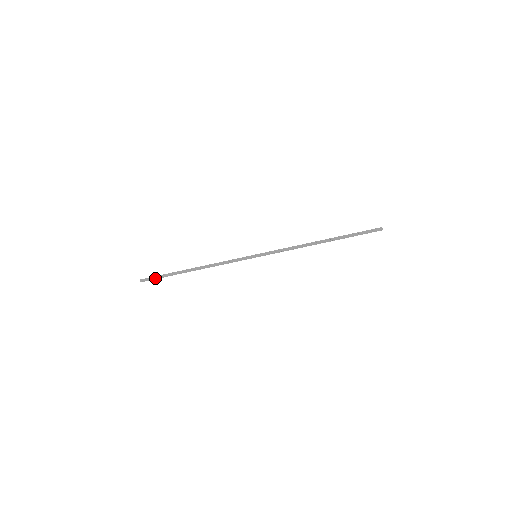
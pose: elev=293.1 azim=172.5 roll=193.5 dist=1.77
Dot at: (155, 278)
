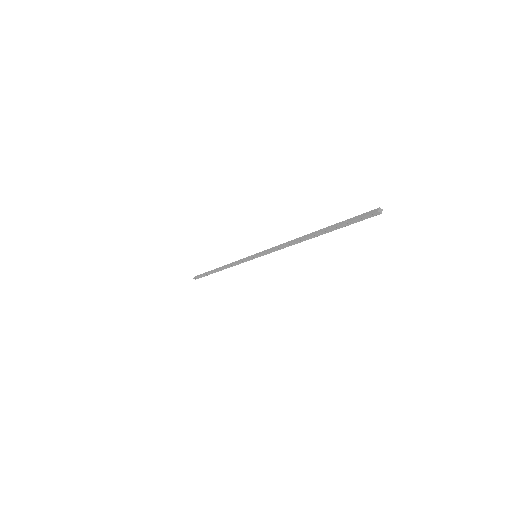
Dot at: (200, 276)
